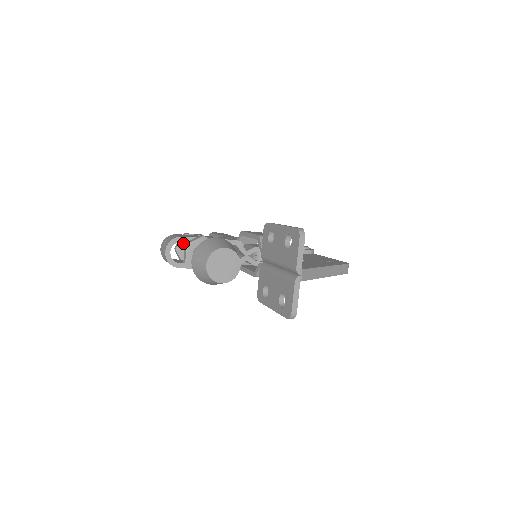
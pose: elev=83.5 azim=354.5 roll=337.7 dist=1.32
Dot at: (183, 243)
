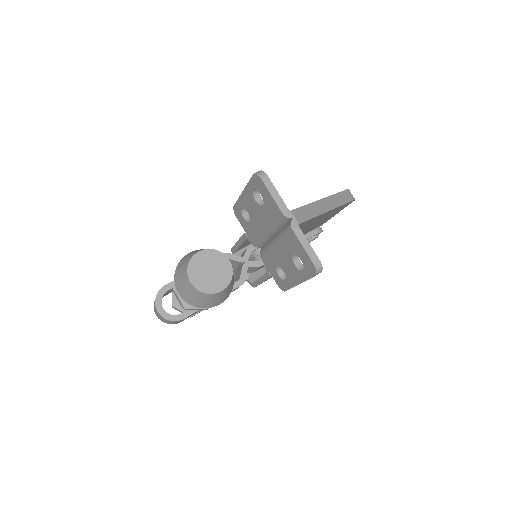
Dot at: occluded
